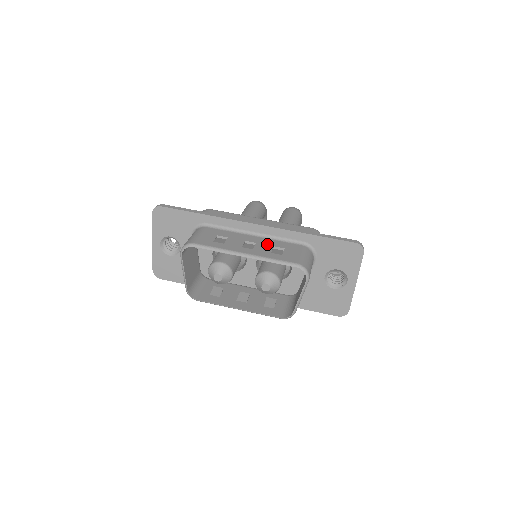
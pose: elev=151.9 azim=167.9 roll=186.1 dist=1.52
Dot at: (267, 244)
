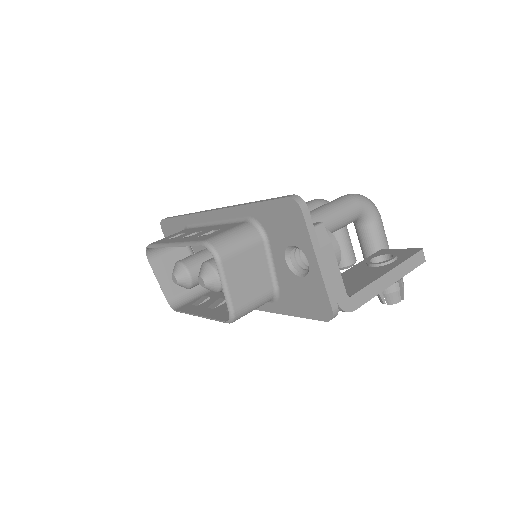
Dot at: (210, 230)
